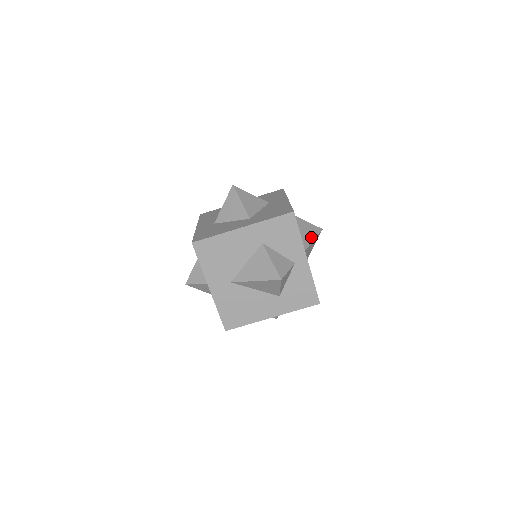
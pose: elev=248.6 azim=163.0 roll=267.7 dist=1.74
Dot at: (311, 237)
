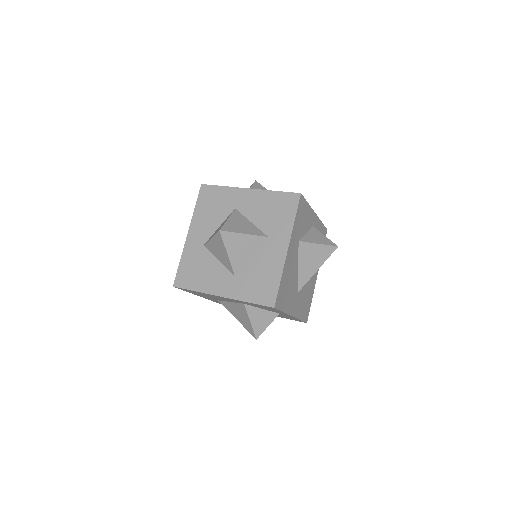
Dot at: (315, 267)
